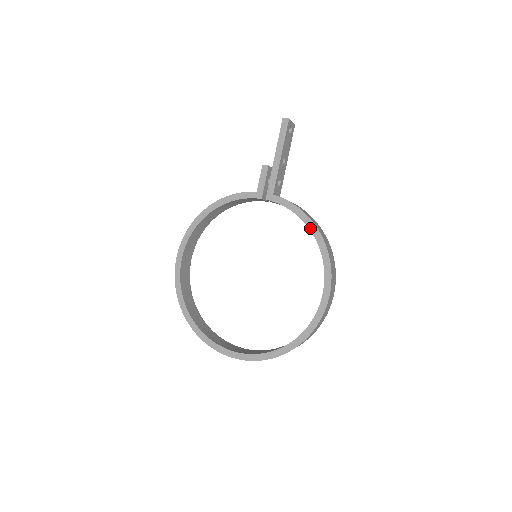
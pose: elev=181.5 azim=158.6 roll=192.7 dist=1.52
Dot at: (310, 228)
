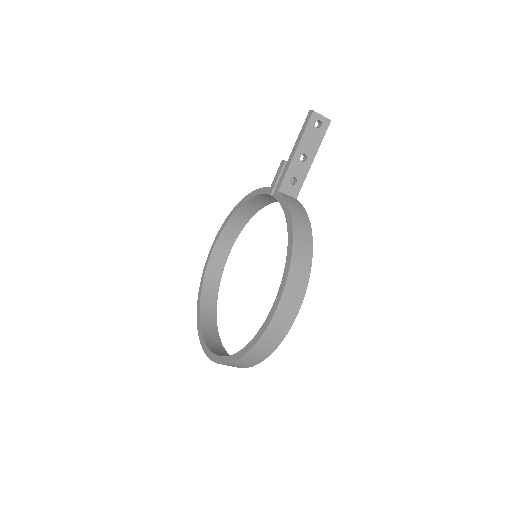
Dot at: (288, 230)
